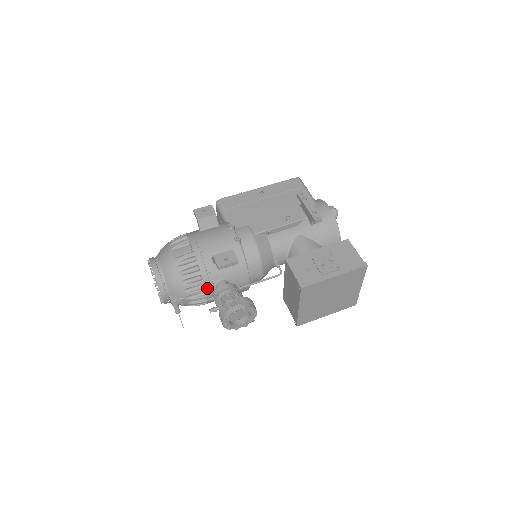
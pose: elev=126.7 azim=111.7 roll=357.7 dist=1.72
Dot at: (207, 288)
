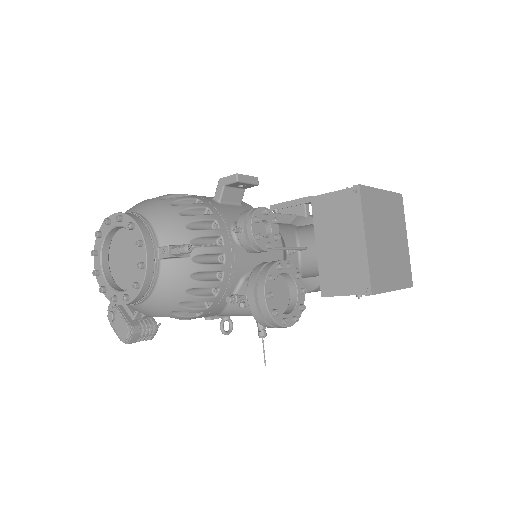
Dot at: (222, 229)
